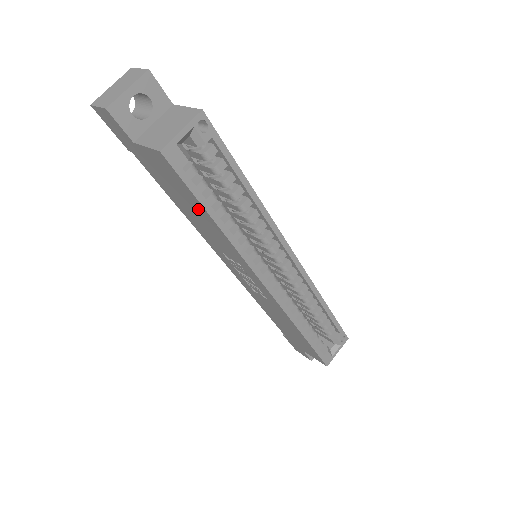
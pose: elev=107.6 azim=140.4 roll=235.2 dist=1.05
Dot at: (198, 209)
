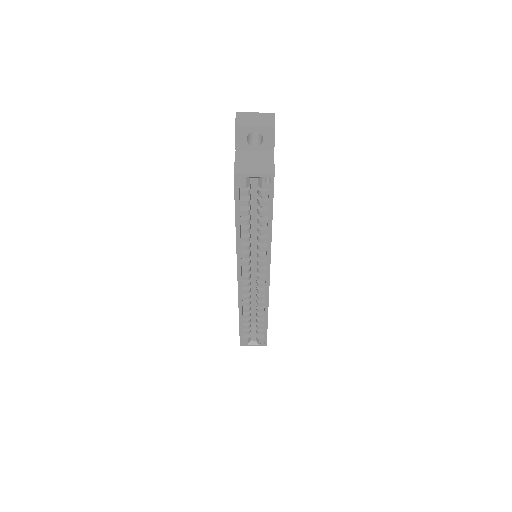
Dot at: occluded
